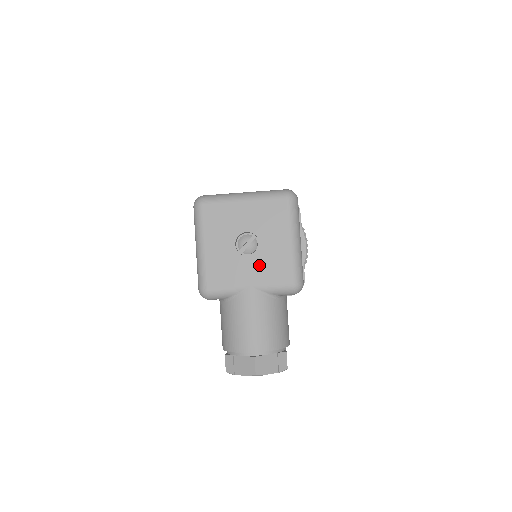
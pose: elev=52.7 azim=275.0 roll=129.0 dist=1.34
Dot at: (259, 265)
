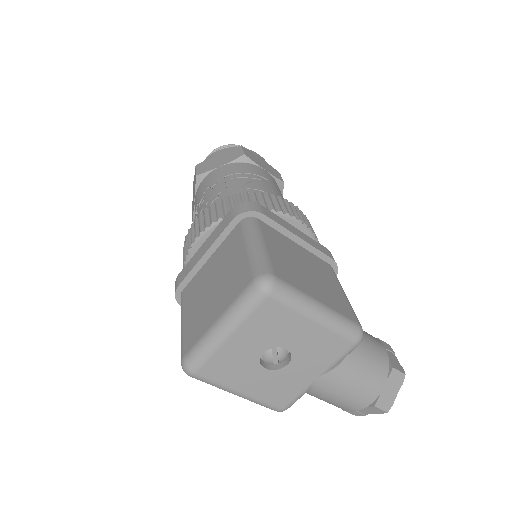
Dot at: (306, 361)
